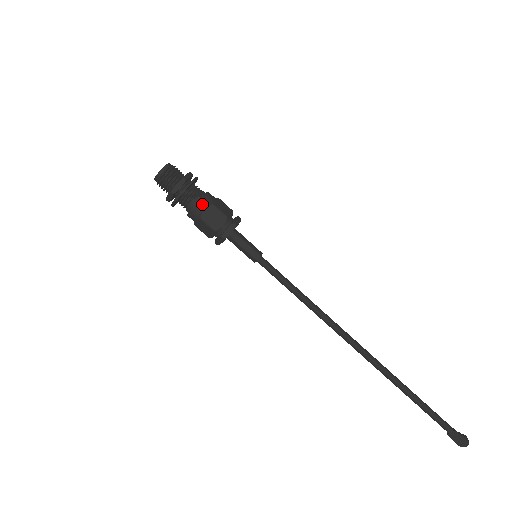
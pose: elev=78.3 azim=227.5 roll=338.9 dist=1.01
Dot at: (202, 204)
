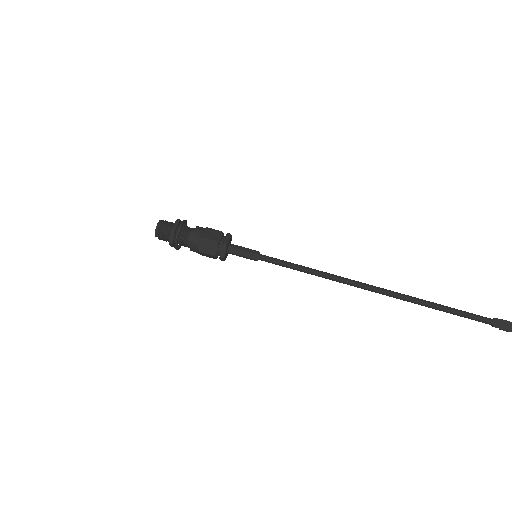
Dot at: (199, 229)
